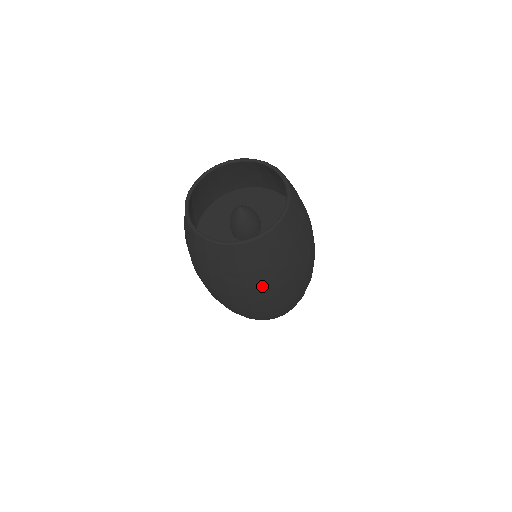
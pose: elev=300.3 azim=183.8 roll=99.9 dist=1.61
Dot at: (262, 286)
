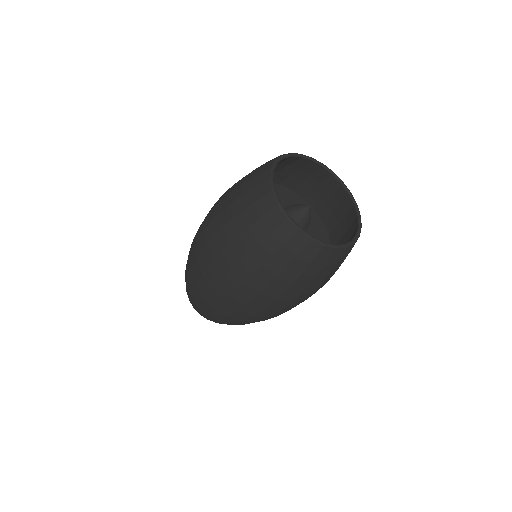
Dot at: occluded
